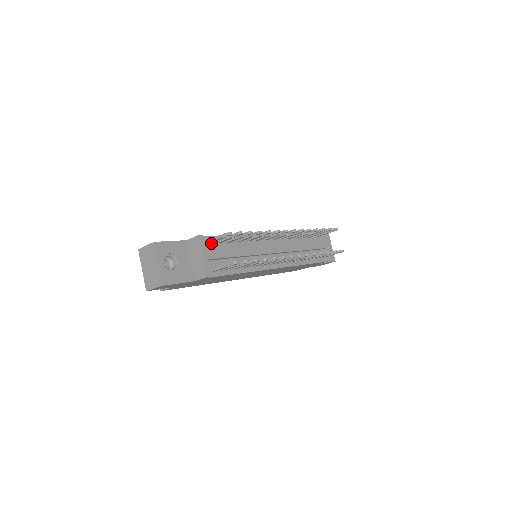
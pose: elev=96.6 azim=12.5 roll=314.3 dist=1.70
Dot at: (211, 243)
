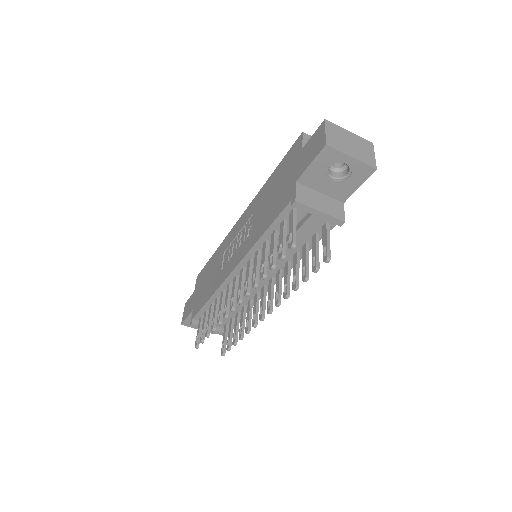
Dot at: occluded
